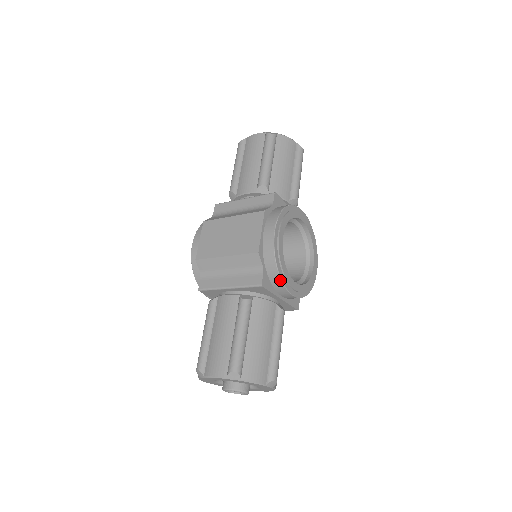
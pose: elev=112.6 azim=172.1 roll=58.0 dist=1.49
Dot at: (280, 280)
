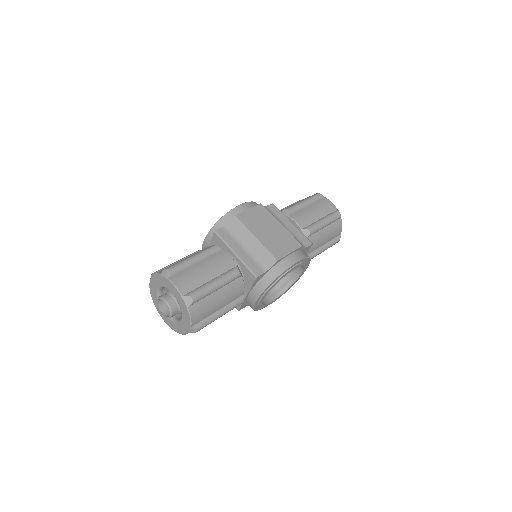
Dot at: (266, 287)
